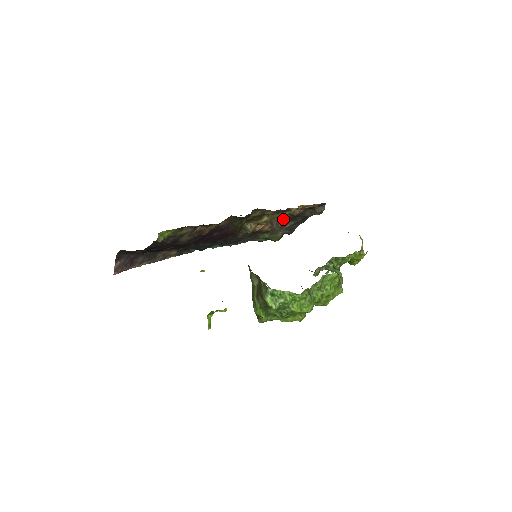
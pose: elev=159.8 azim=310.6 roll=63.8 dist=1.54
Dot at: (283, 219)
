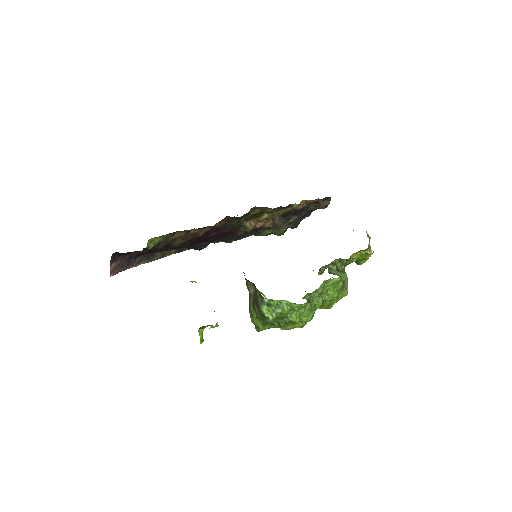
Dot at: (286, 214)
